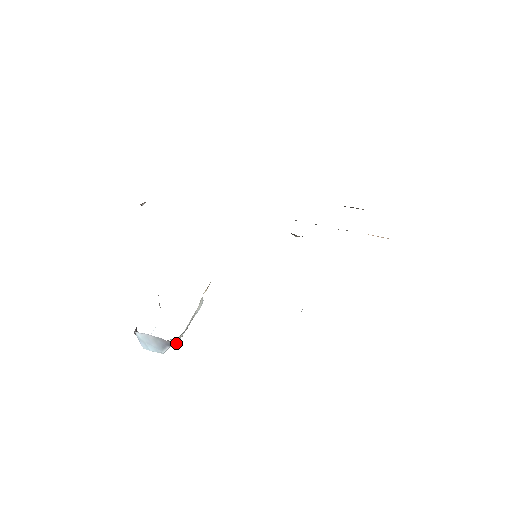
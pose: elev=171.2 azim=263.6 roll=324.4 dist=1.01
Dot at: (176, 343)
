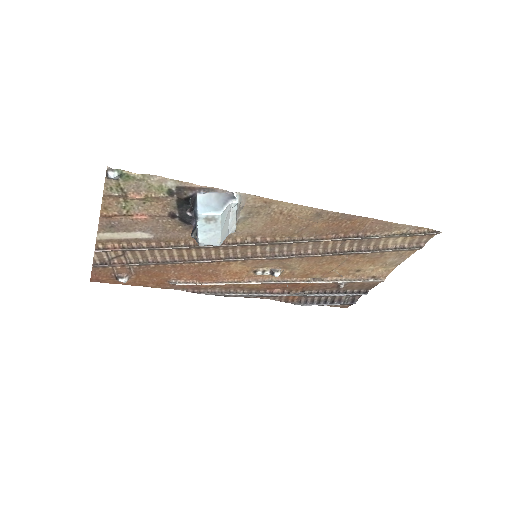
Dot at: (237, 198)
